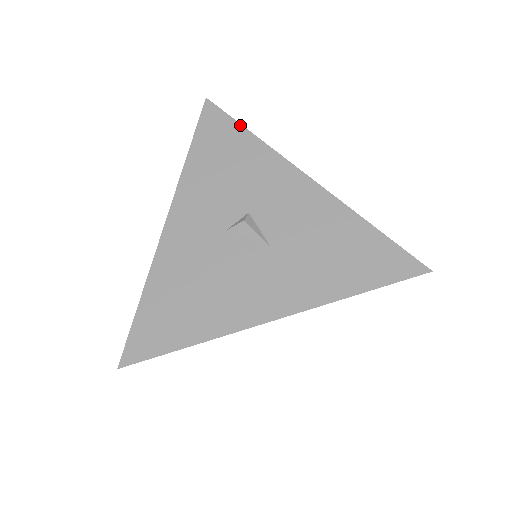
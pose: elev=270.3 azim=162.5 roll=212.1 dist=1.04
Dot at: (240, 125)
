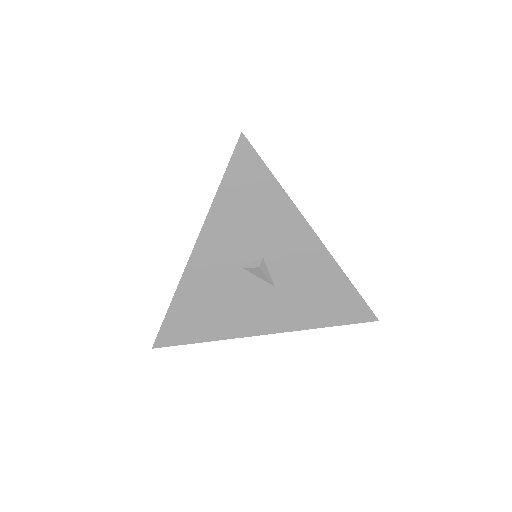
Dot at: (270, 173)
